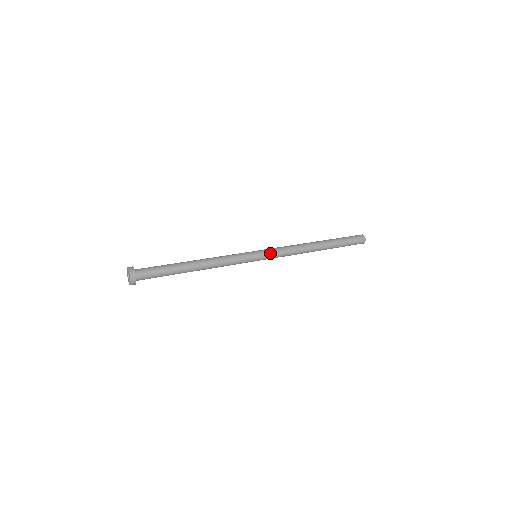
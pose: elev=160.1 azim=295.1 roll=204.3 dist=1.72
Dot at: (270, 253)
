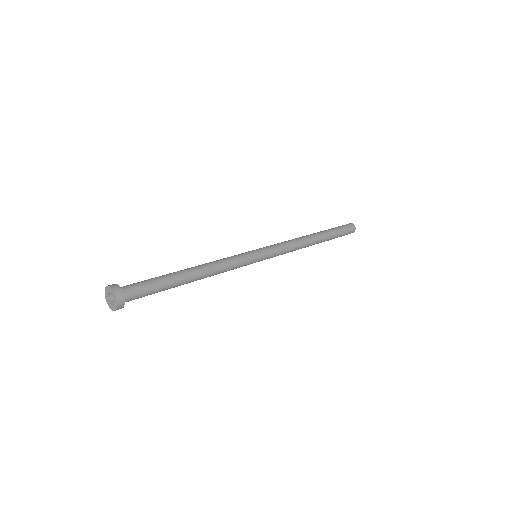
Dot at: (272, 251)
